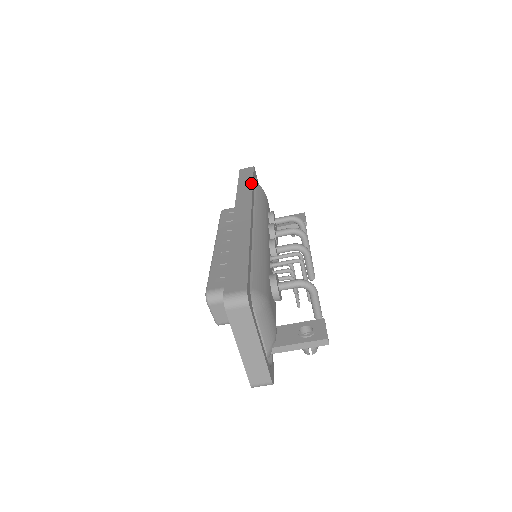
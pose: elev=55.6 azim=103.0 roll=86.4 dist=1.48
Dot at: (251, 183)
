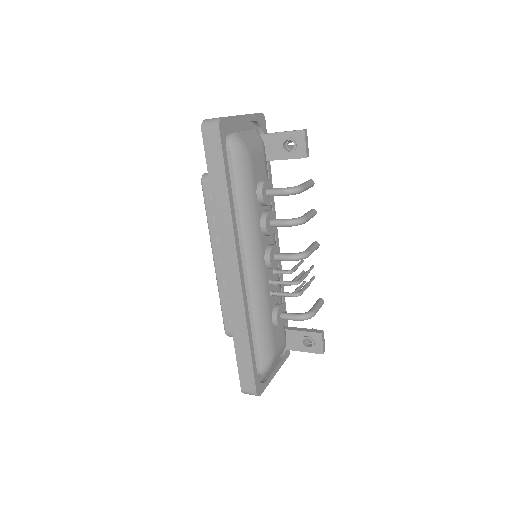
Dot at: (226, 192)
